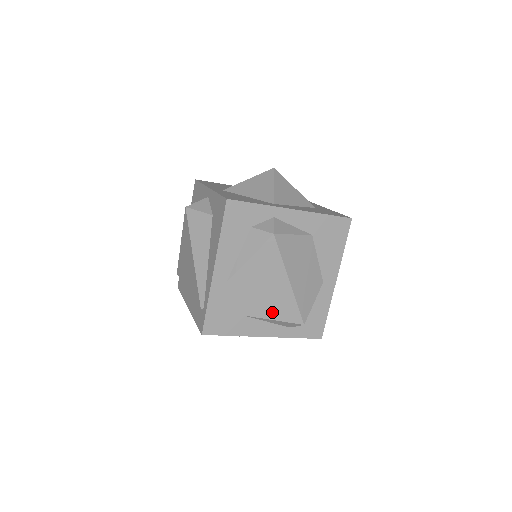
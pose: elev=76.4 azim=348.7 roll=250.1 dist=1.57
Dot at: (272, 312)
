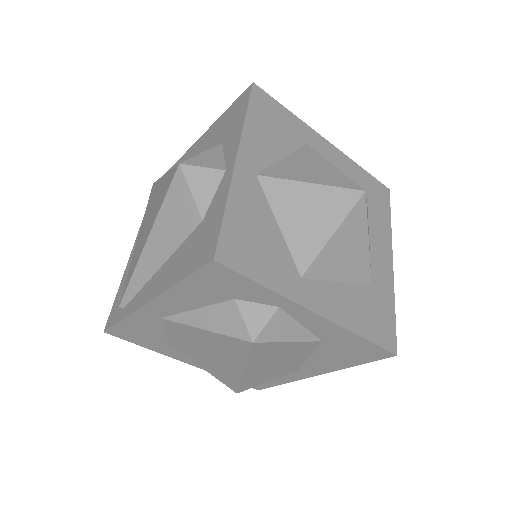
Dot at: (206, 366)
